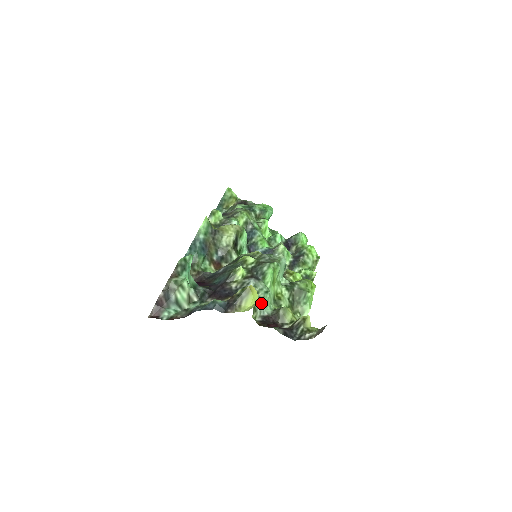
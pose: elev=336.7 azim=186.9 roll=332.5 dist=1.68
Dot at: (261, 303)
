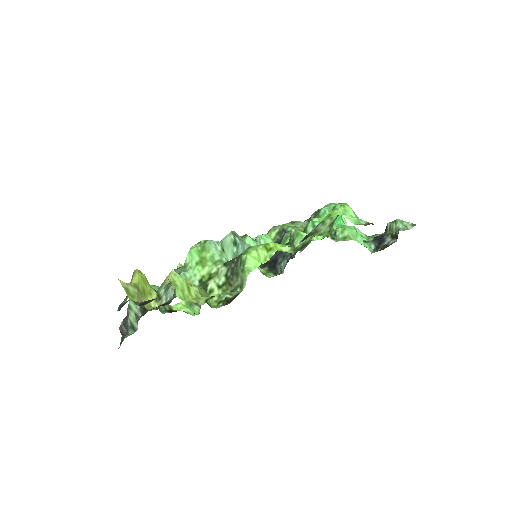
Dot at: (169, 288)
